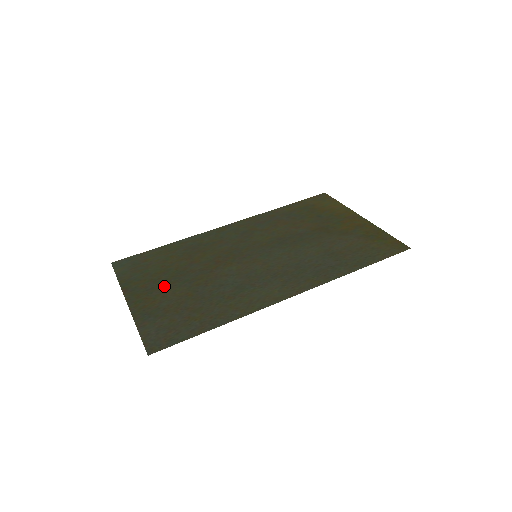
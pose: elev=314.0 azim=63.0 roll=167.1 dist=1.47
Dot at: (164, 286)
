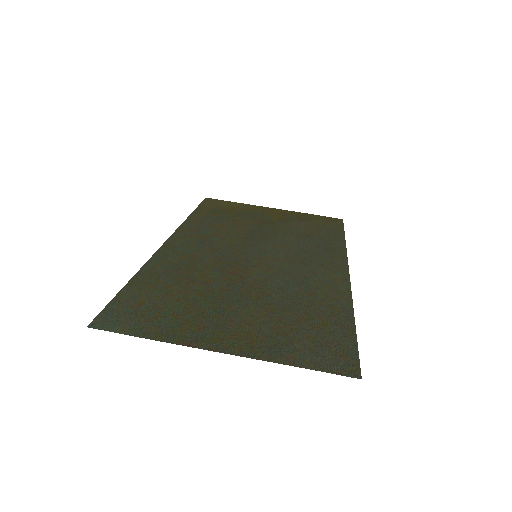
Dot at: (226, 315)
